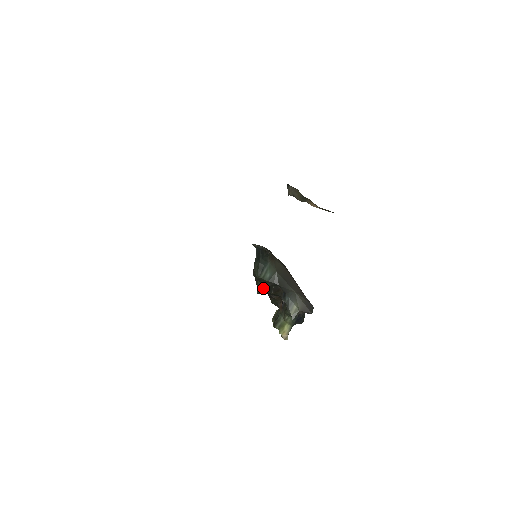
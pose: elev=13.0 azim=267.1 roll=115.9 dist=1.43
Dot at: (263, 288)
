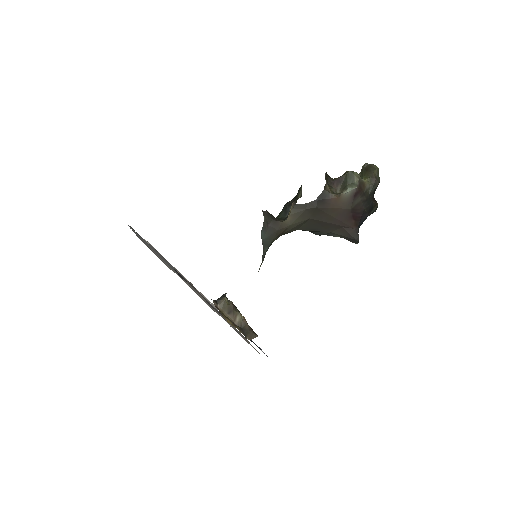
Dot at: occluded
